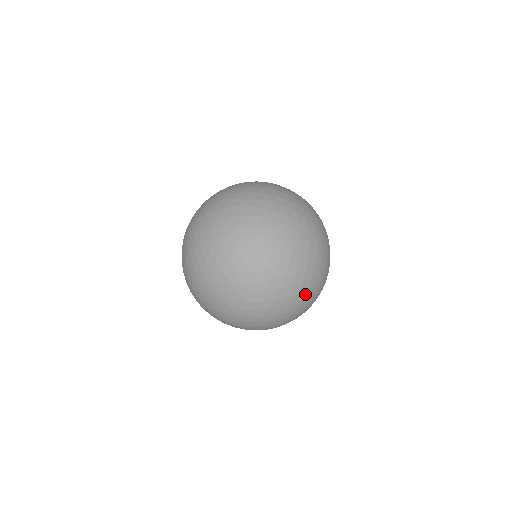
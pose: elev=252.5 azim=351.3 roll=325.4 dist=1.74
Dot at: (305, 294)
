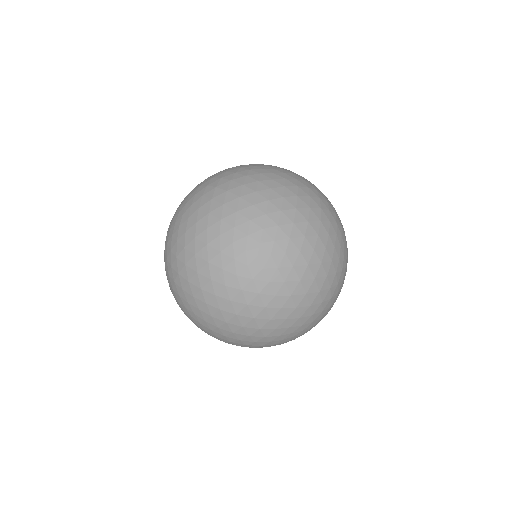
Dot at: (242, 224)
